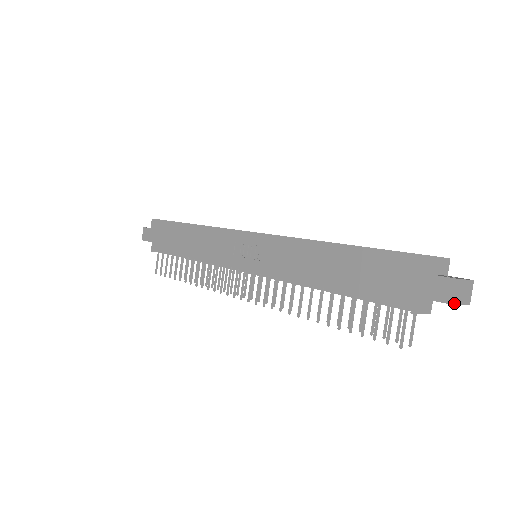
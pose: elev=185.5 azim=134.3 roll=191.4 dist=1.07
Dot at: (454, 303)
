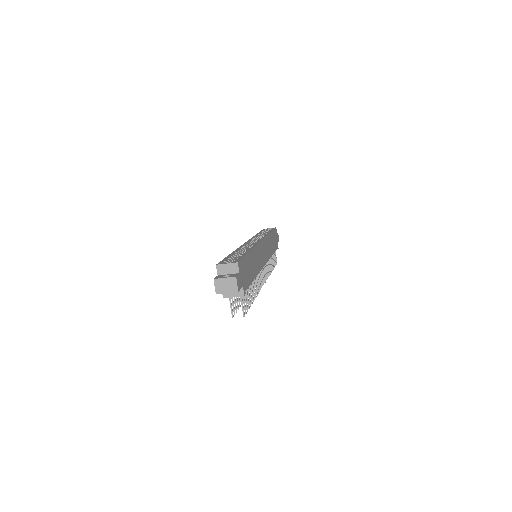
Dot at: (216, 293)
